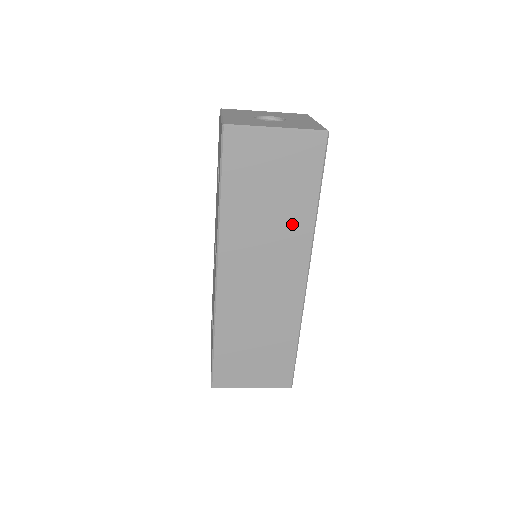
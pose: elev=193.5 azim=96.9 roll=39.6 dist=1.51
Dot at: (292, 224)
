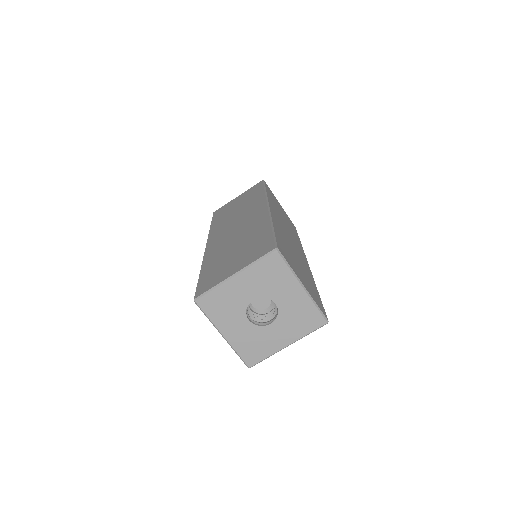
Dot at: (251, 203)
